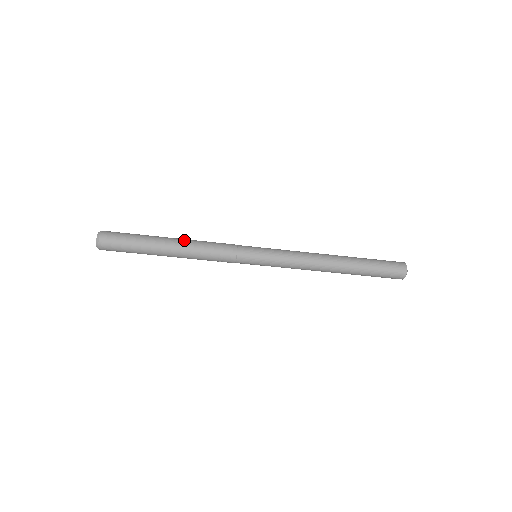
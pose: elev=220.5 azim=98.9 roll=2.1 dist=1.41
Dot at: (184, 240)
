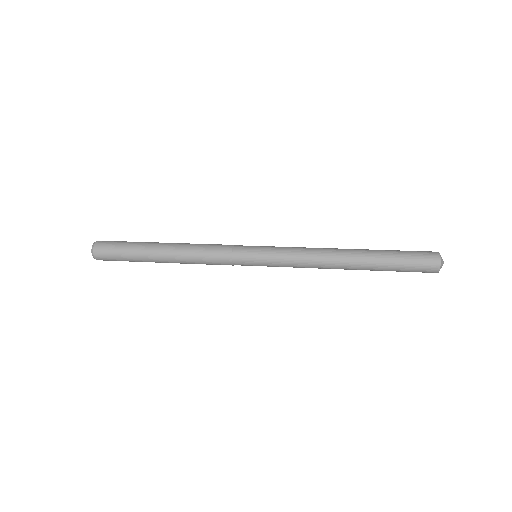
Dot at: (175, 256)
